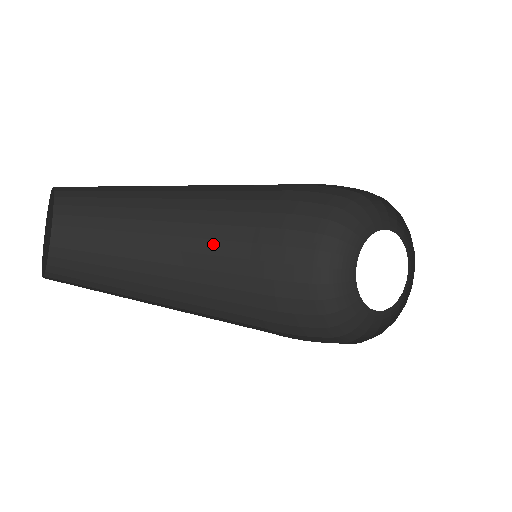
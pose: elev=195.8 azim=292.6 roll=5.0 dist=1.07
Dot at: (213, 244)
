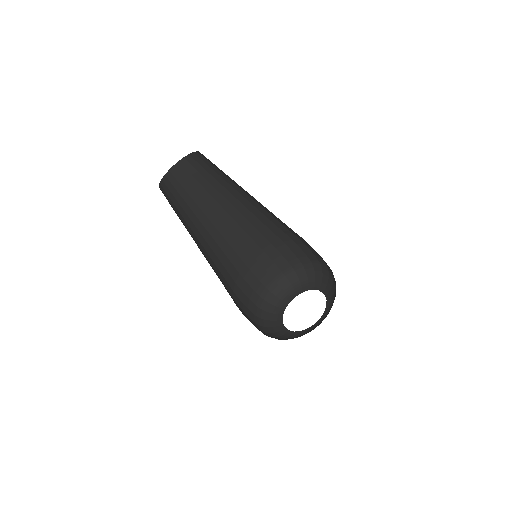
Dot at: (231, 235)
